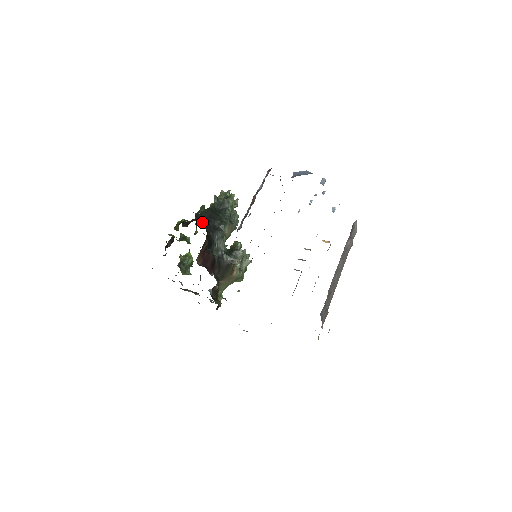
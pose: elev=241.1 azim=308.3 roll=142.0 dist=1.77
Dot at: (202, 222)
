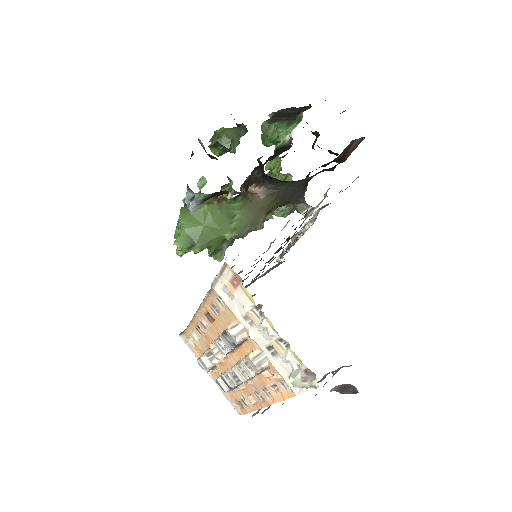
Dot at: occluded
